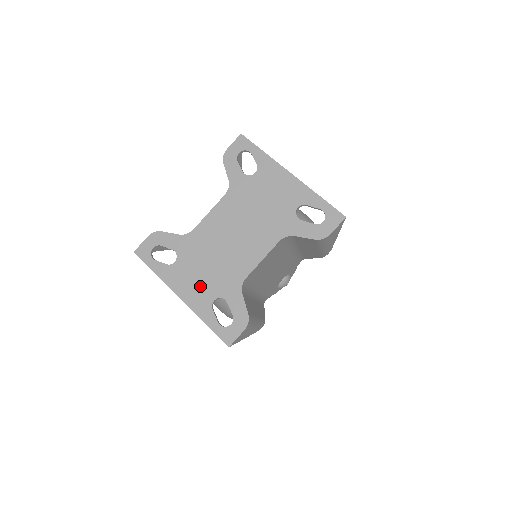
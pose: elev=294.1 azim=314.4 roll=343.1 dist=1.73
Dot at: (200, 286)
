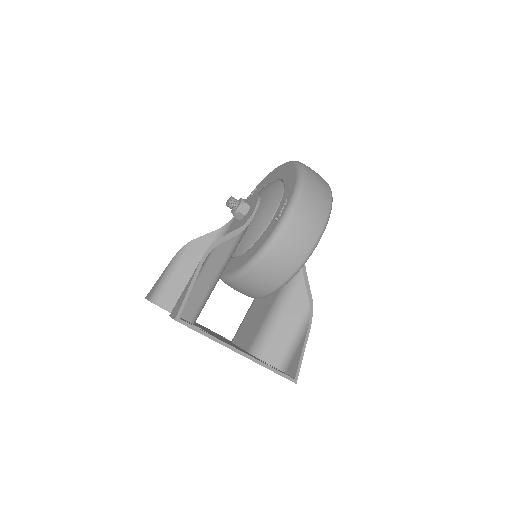
Dot at: occluded
